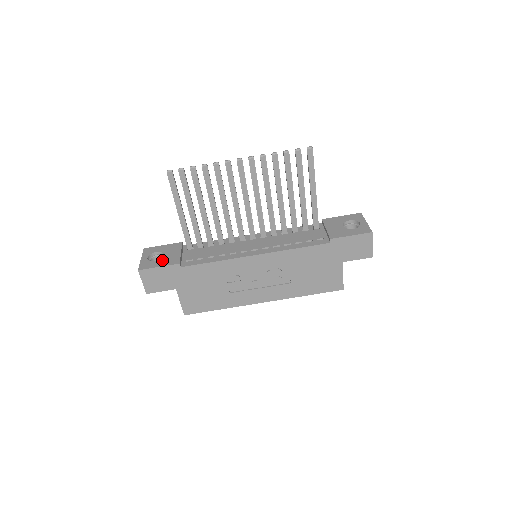
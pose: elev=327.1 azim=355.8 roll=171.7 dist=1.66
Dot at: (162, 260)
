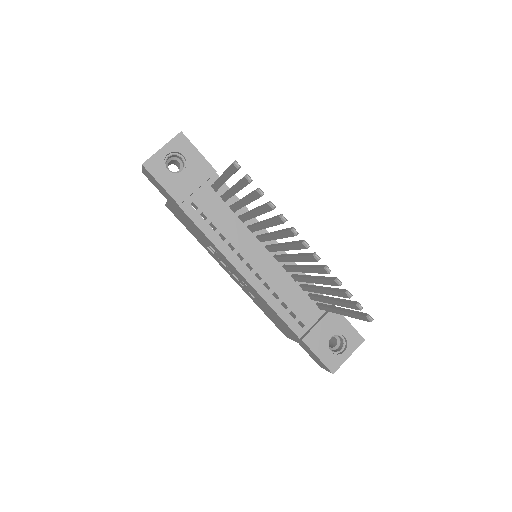
Dot at: (173, 178)
